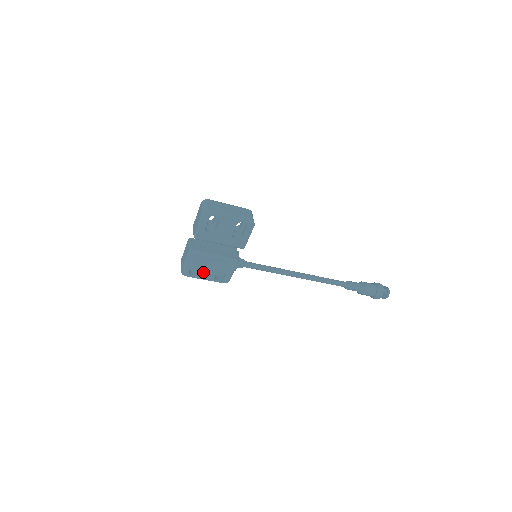
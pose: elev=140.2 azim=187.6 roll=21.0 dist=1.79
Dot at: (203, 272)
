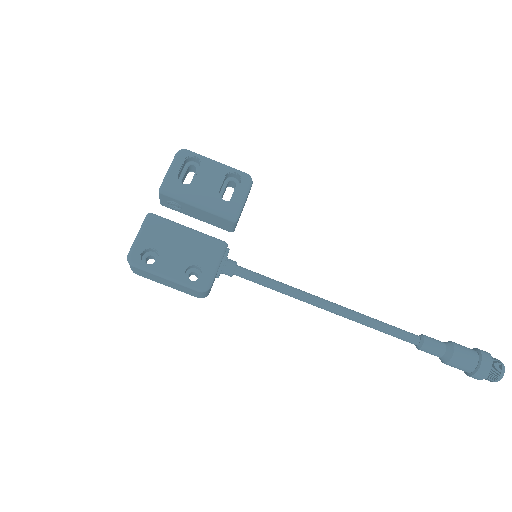
Dot at: (165, 259)
